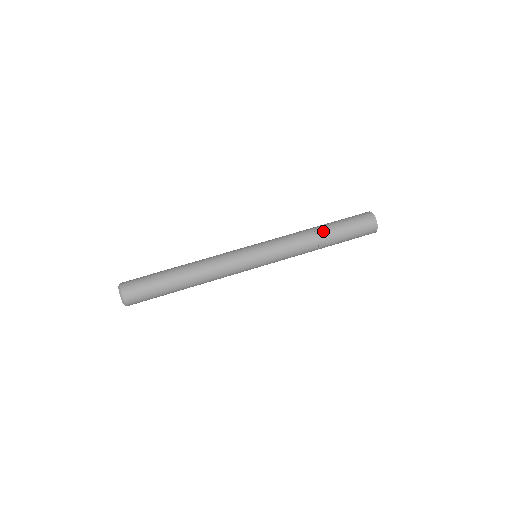
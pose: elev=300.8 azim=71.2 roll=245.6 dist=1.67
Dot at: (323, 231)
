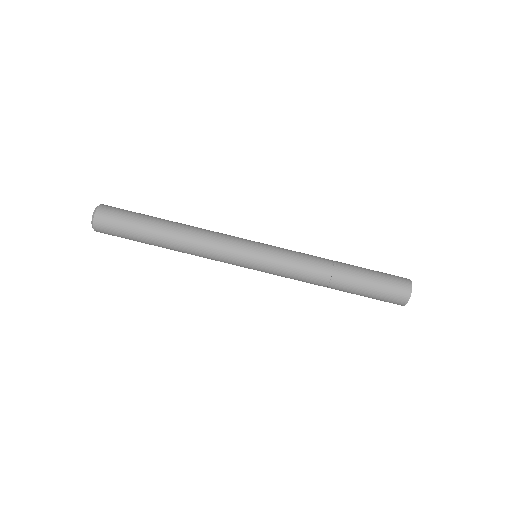
Dot at: (343, 272)
